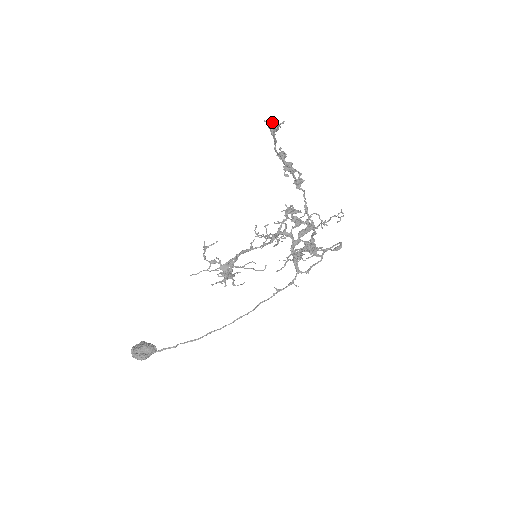
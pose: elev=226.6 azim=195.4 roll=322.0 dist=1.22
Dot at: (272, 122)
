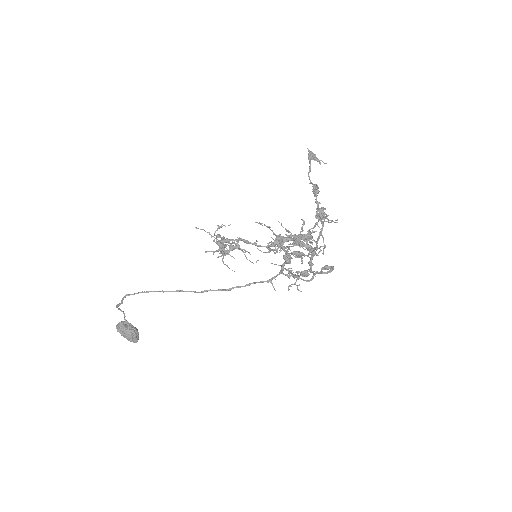
Dot at: occluded
